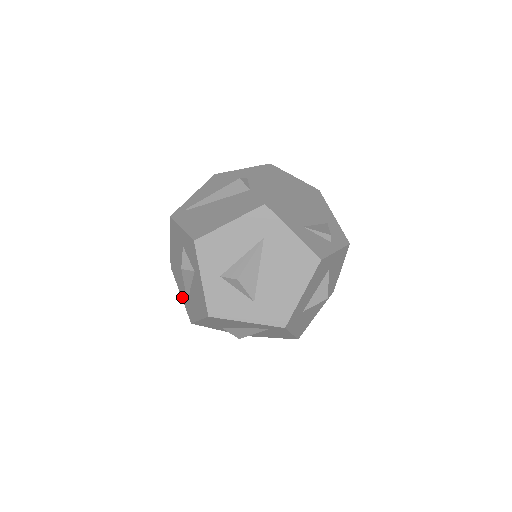
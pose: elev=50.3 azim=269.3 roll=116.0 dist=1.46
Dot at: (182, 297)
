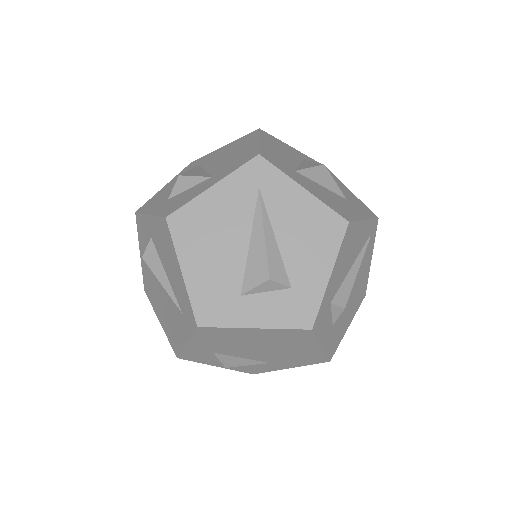
Dot at: (185, 337)
